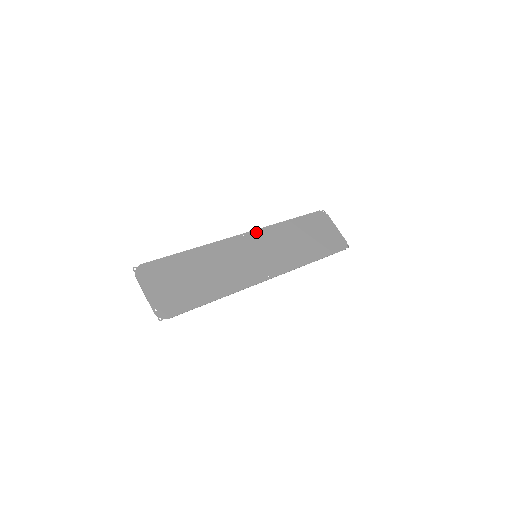
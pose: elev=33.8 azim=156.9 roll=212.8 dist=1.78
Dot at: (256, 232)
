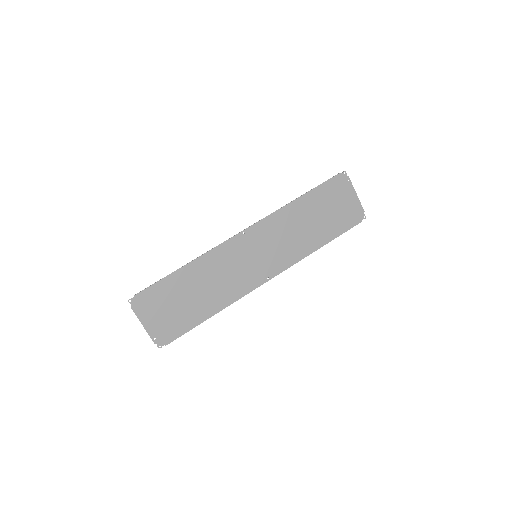
Dot at: (258, 225)
